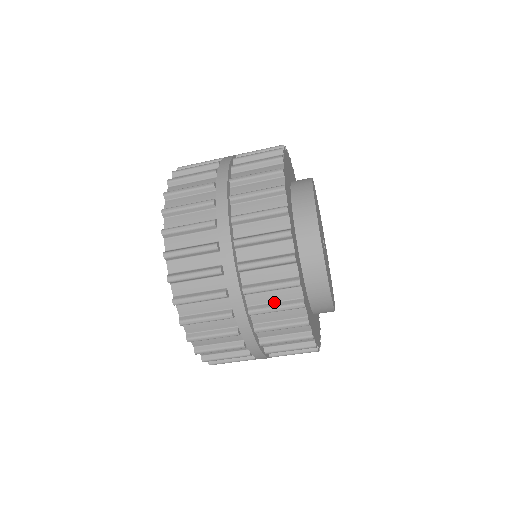
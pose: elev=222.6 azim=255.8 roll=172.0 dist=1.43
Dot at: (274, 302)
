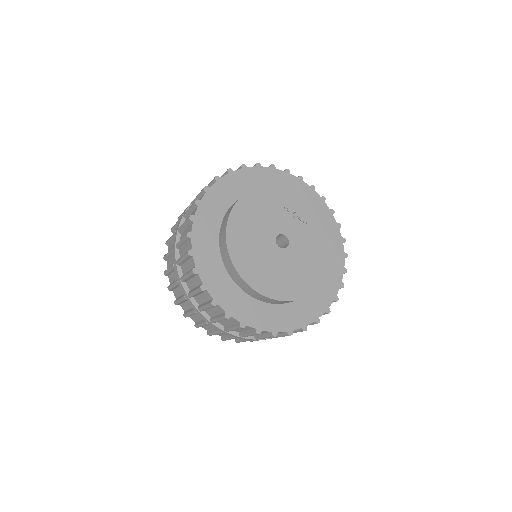
Dot at: occluded
